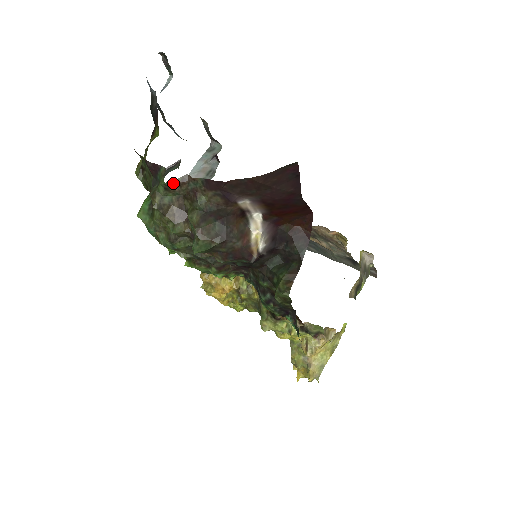
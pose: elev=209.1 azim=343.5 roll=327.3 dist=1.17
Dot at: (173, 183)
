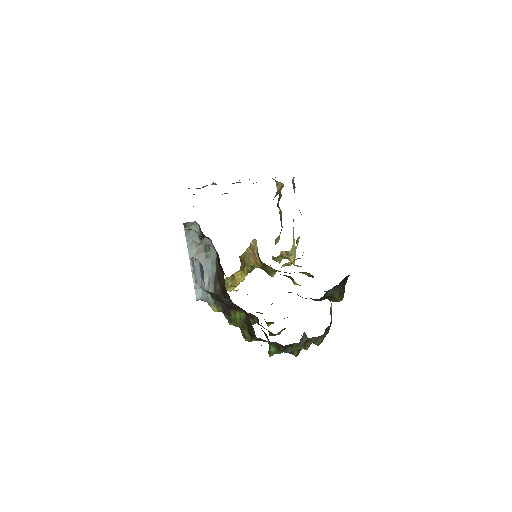
Dot at: occluded
